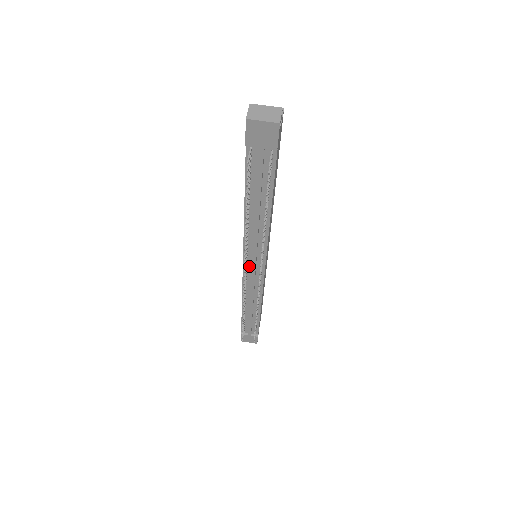
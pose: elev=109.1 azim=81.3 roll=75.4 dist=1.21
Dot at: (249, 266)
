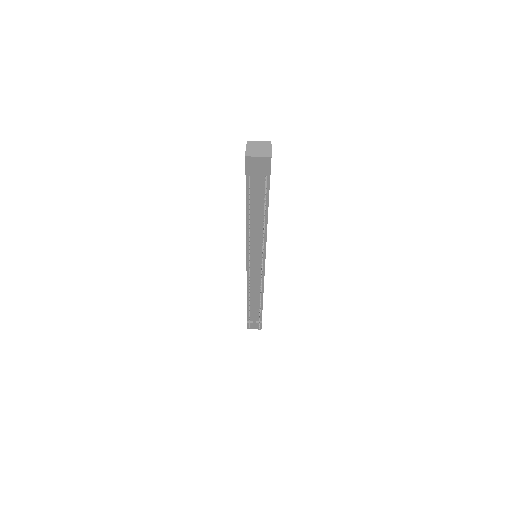
Dot at: (252, 265)
